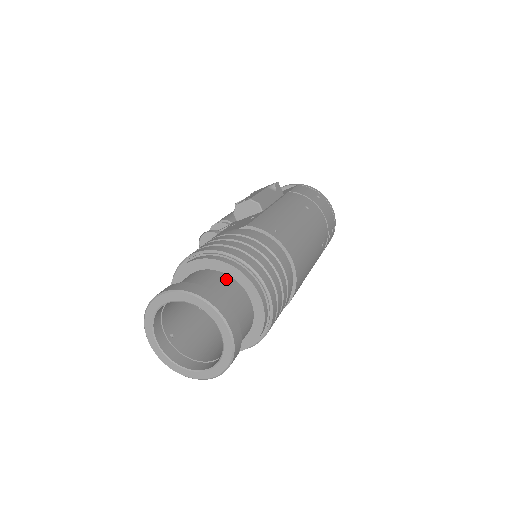
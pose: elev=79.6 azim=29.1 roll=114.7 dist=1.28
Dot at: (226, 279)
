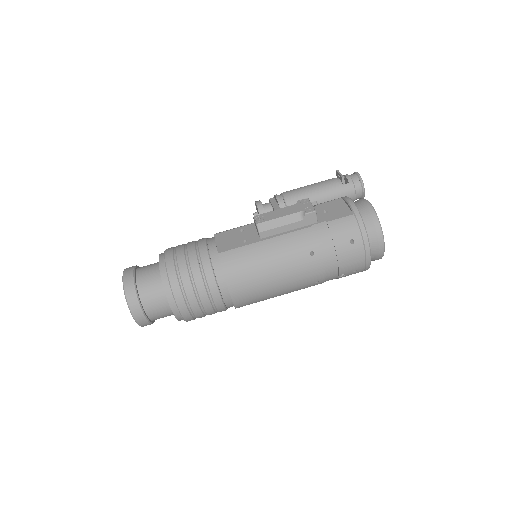
Dot at: (160, 289)
